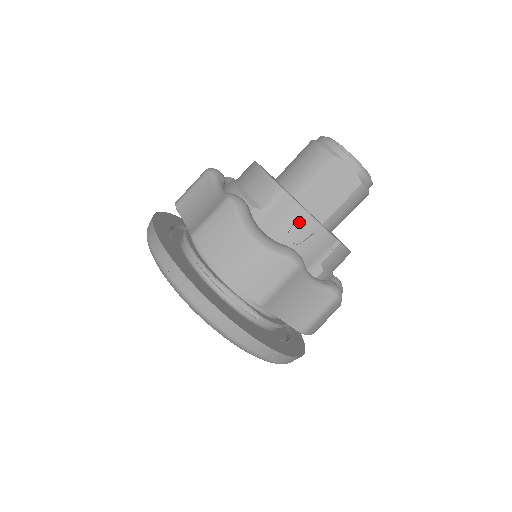
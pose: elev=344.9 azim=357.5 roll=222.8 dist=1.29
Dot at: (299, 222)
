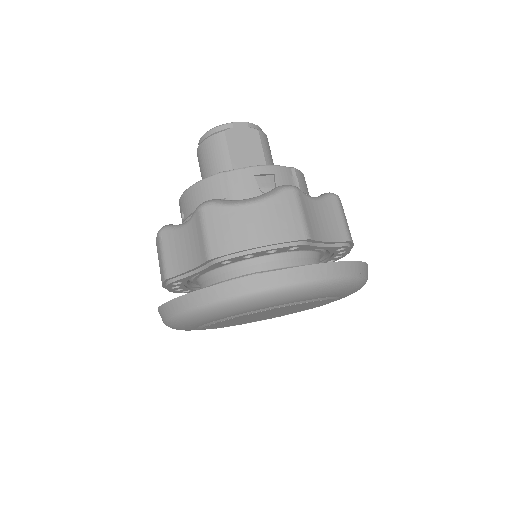
Dot at: (258, 178)
